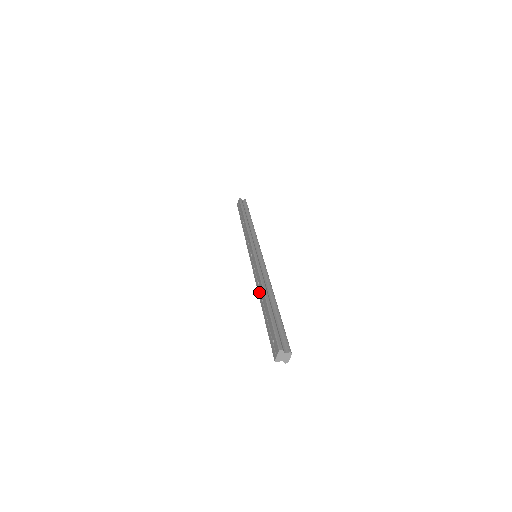
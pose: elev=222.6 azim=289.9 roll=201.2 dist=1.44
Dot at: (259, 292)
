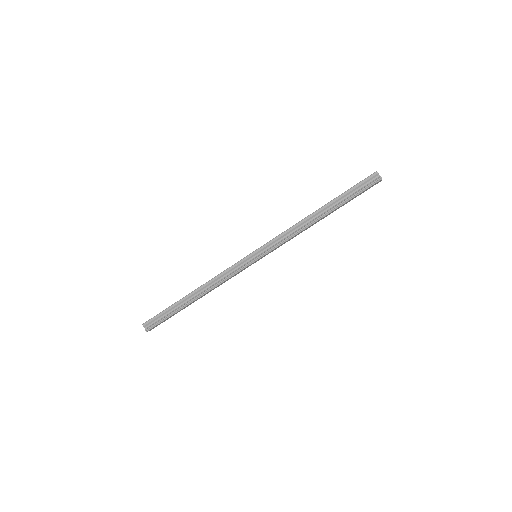
Dot at: (305, 218)
